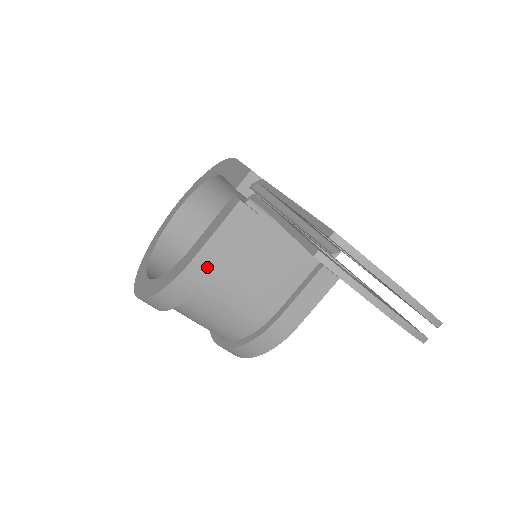
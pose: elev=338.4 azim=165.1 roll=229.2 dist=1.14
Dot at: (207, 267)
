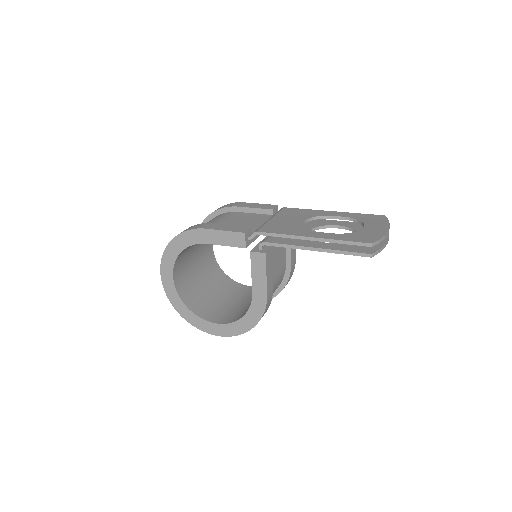
Dot at: (271, 291)
